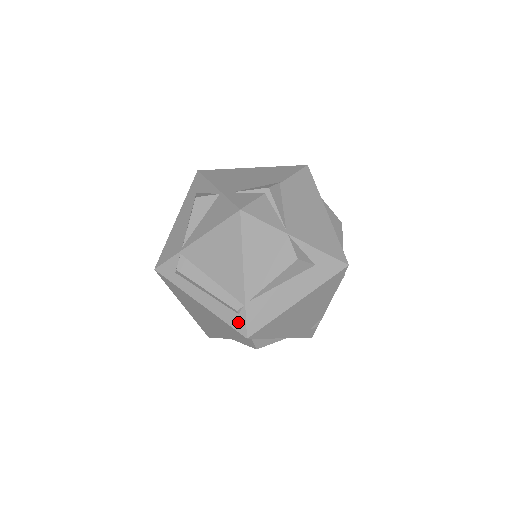
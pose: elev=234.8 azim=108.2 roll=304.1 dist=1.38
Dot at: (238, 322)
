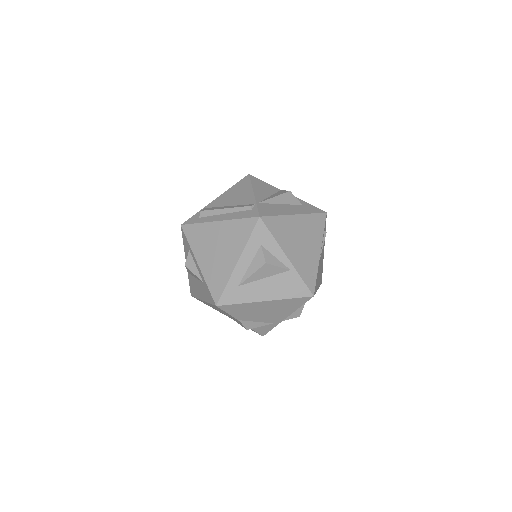
Dot at: (251, 213)
